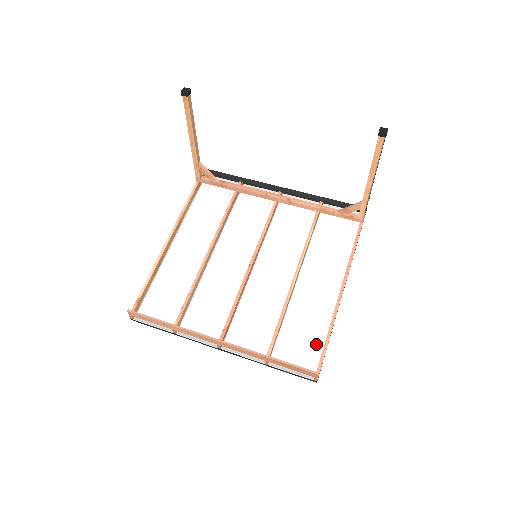
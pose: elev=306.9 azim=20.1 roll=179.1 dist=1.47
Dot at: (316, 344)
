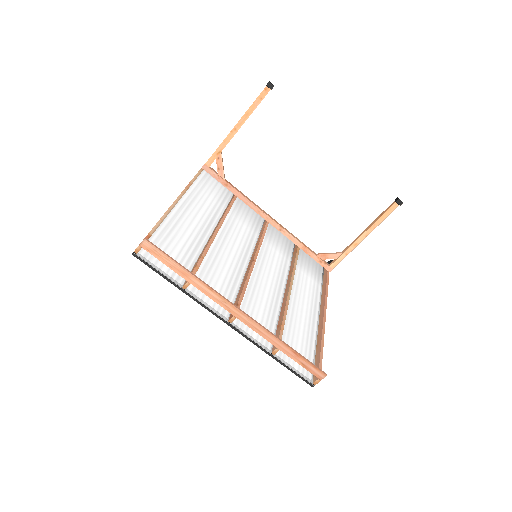
Dot at: (309, 352)
